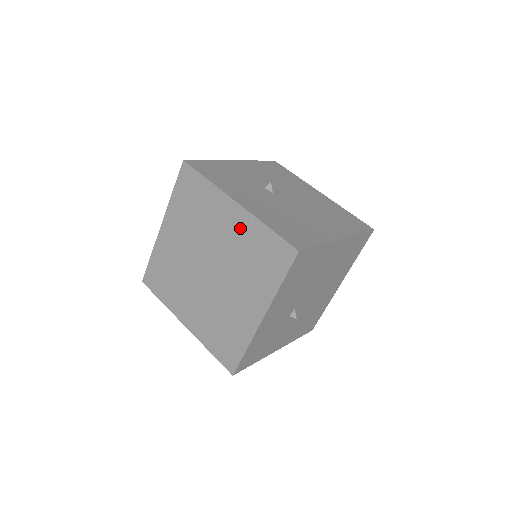
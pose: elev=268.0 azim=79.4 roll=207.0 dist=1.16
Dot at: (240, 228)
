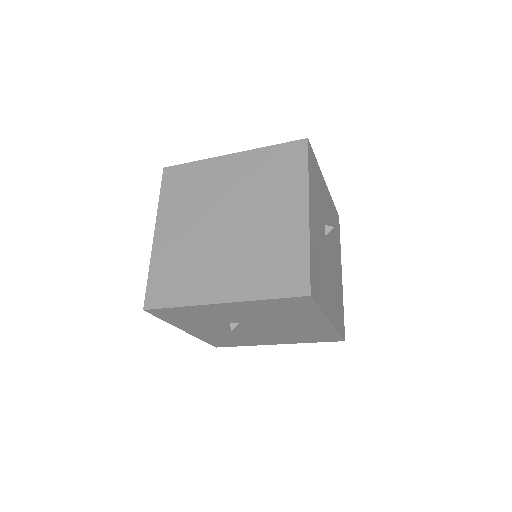
Dot at: (288, 229)
